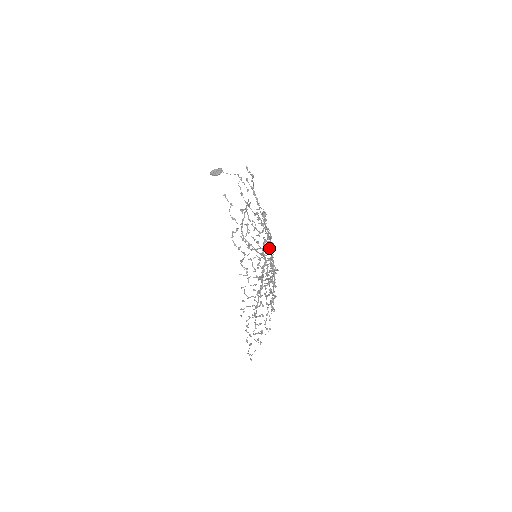
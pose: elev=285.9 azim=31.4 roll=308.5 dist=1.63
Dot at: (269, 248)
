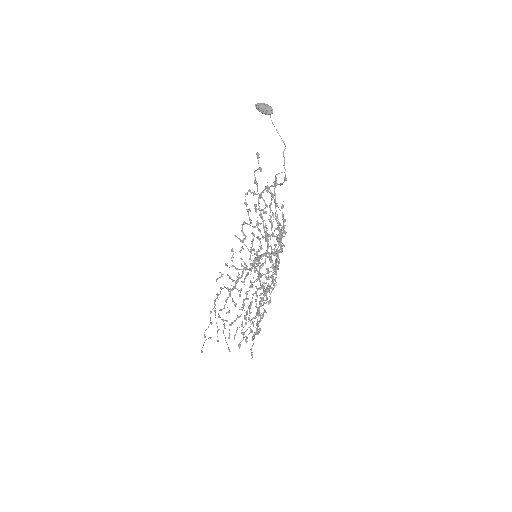
Dot at: (258, 325)
